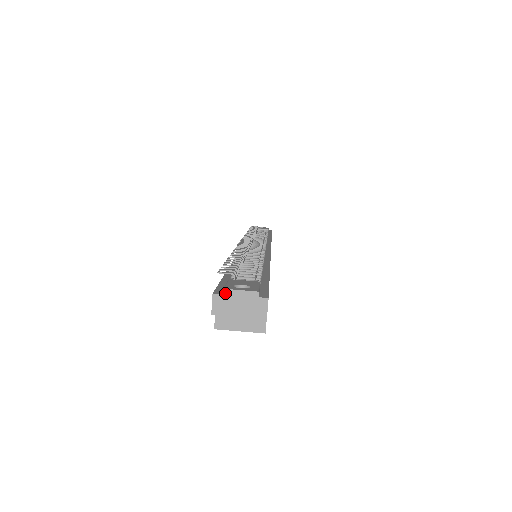
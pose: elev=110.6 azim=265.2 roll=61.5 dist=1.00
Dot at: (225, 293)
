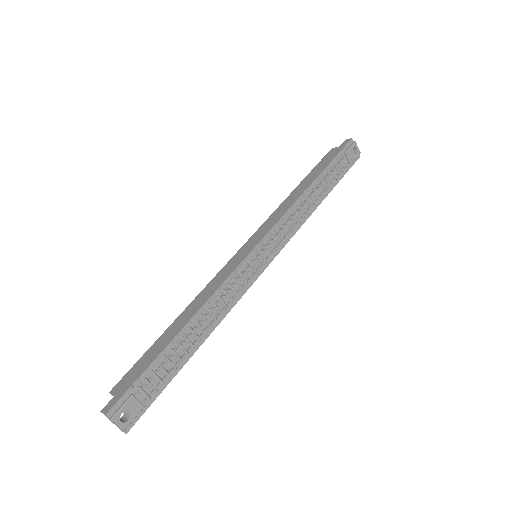
Dot at: (110, 420)
